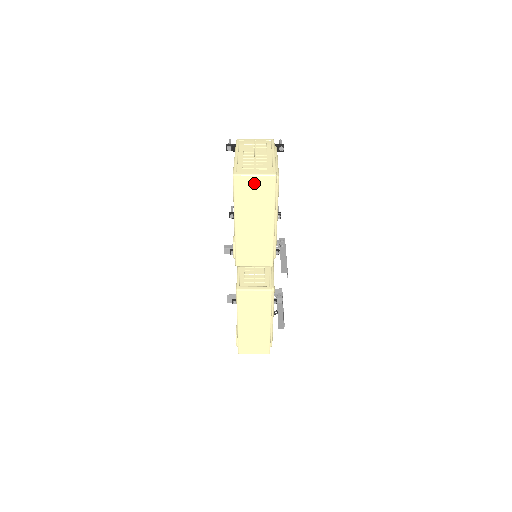
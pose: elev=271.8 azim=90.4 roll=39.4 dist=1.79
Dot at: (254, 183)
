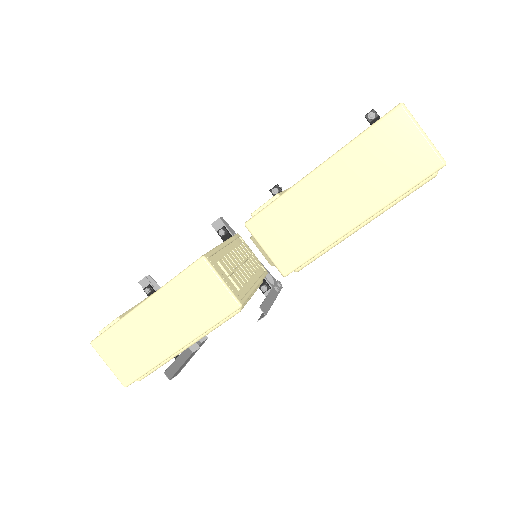
Dot at: (410, 142)
